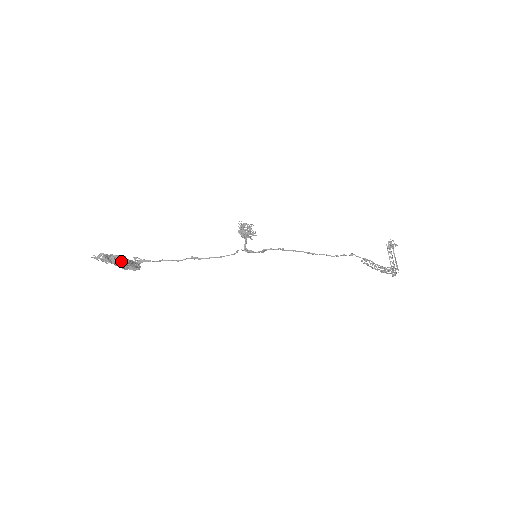
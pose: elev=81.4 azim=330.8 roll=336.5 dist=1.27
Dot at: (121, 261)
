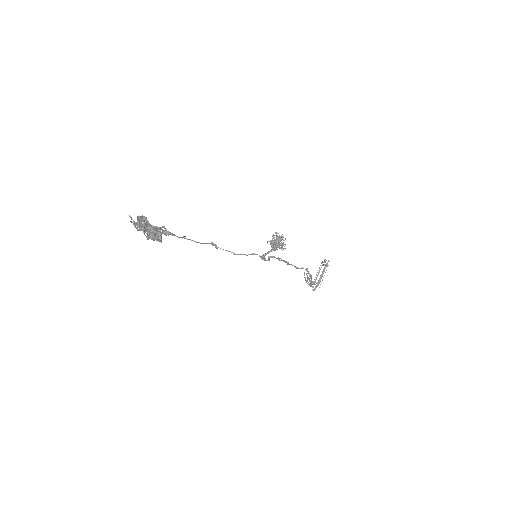
Dot at: (155, 233)
